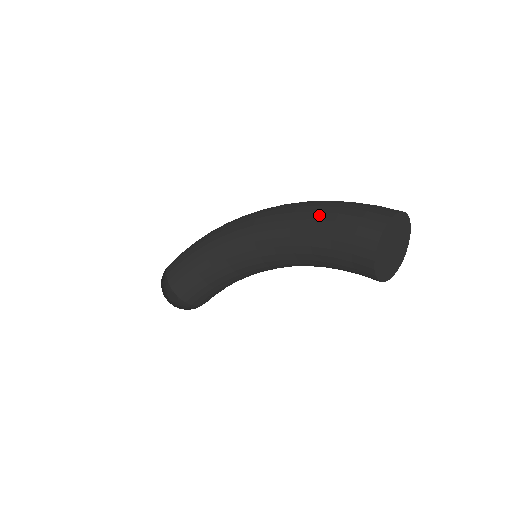
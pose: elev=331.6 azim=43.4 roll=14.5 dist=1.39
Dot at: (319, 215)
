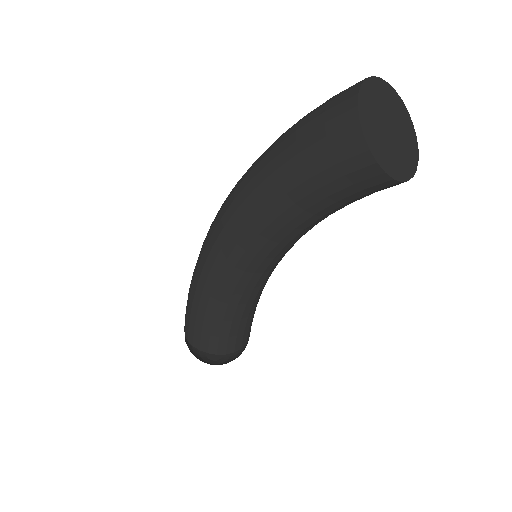
Dot at: (277, 161)
